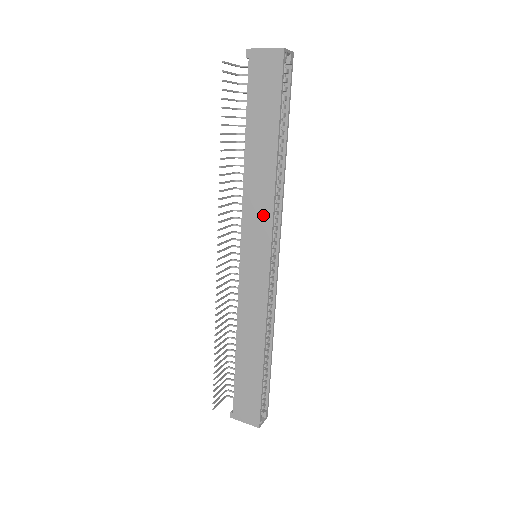
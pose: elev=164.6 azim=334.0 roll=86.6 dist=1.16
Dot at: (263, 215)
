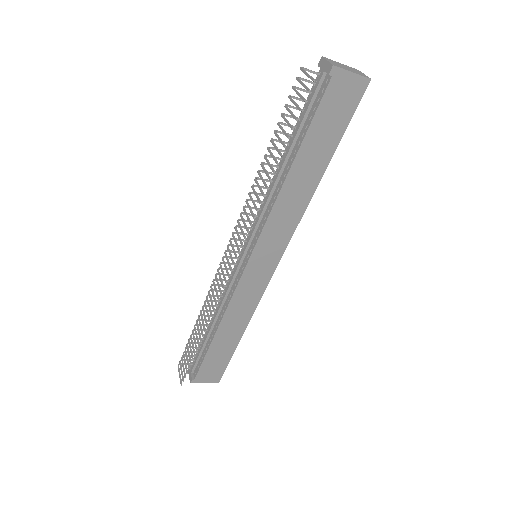
Dot at: (287, 228)
